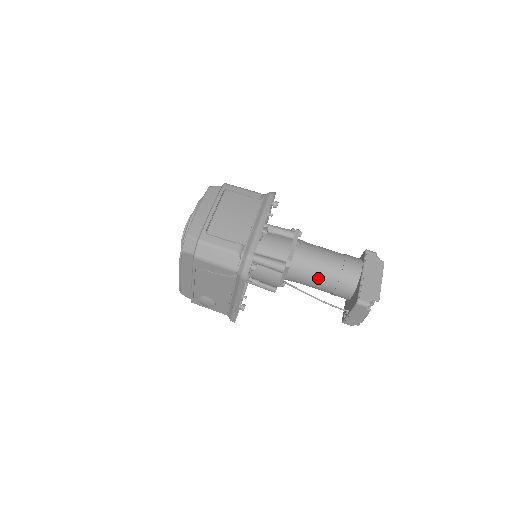
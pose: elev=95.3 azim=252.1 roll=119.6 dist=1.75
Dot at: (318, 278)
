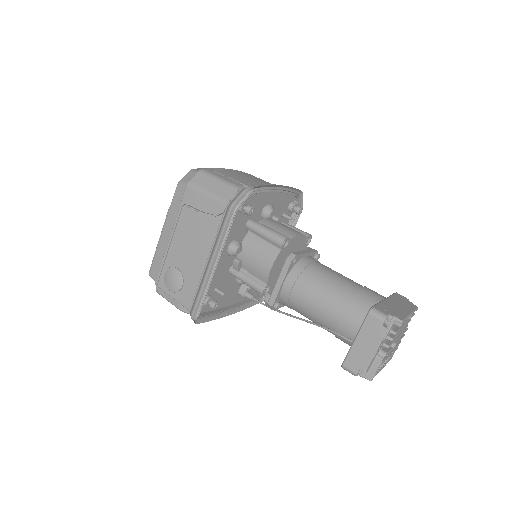
Dot at: (324, 292)
